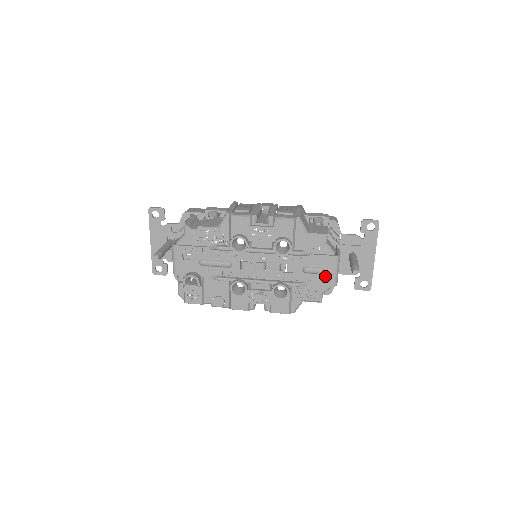
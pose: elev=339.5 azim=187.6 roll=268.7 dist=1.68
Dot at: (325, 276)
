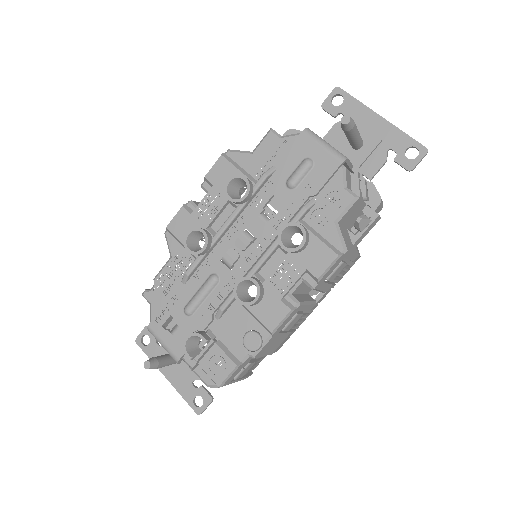
Dot at: (319, 164)
